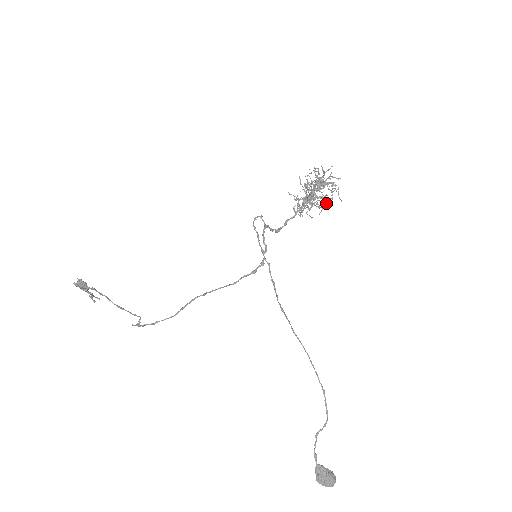
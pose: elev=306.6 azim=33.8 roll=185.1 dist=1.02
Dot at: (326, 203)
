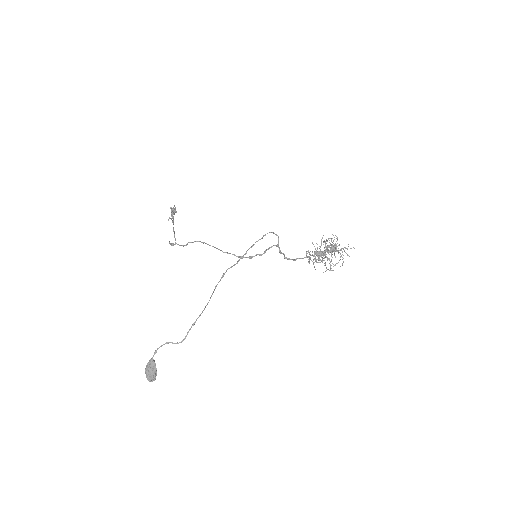
Dot at: (331, 268)
